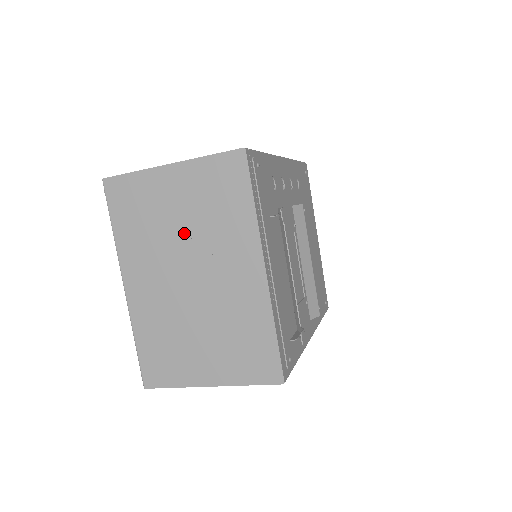
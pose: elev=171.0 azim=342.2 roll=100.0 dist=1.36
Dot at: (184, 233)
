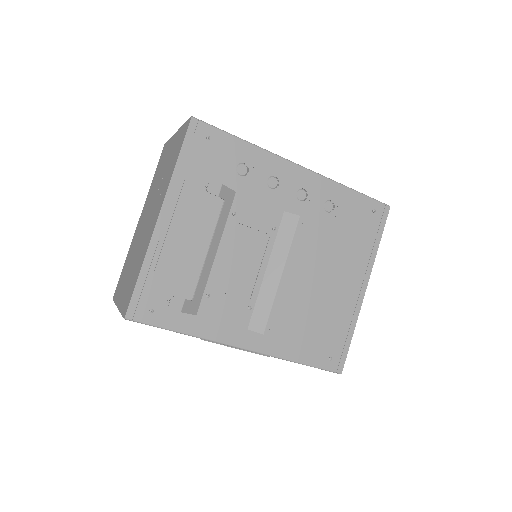
Dot at: (159, 183)
